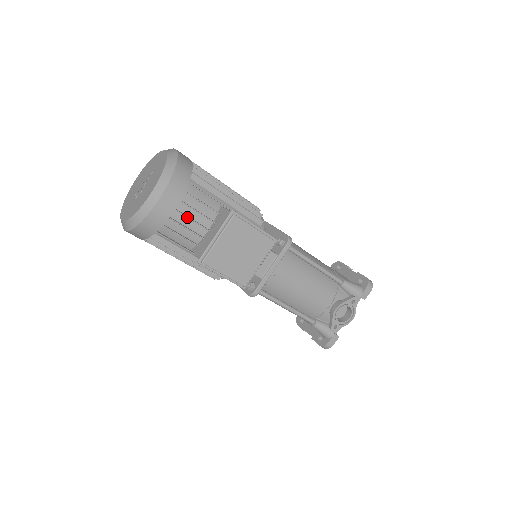
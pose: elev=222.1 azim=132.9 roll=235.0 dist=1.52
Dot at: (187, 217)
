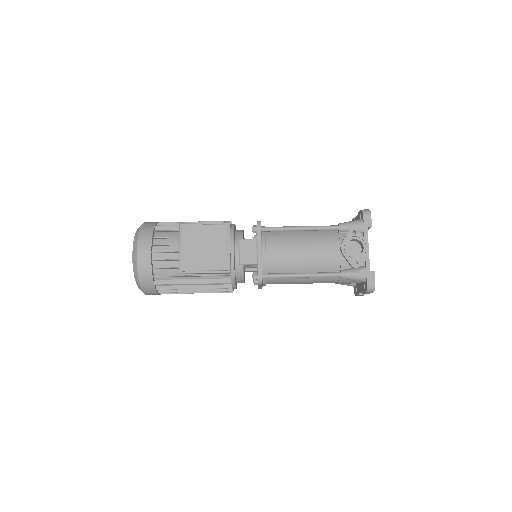
Dot at: (163, 252)
